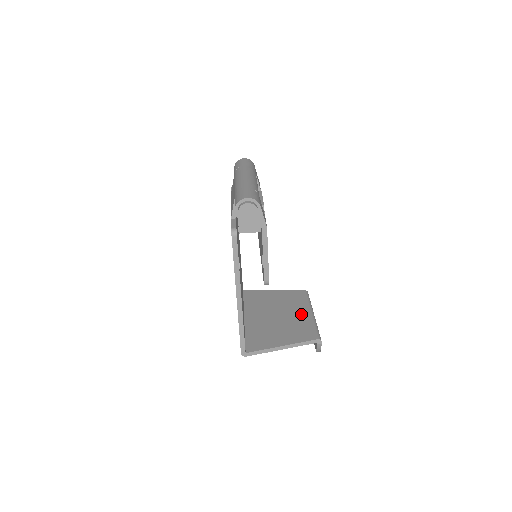
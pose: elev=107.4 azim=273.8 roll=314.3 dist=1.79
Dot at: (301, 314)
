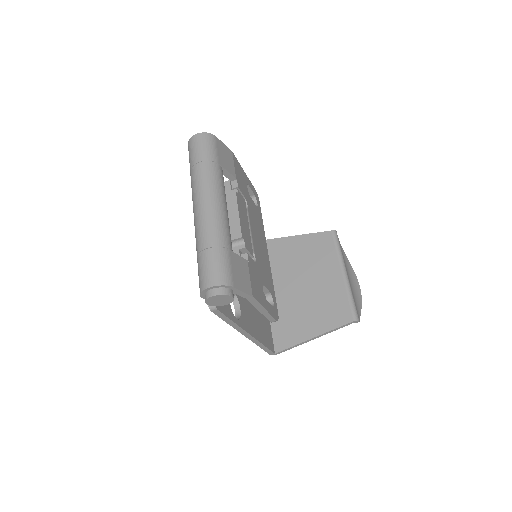
Dot at: (330, 278)
